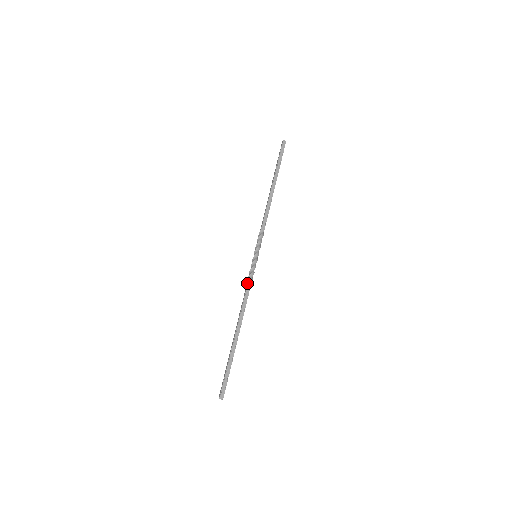
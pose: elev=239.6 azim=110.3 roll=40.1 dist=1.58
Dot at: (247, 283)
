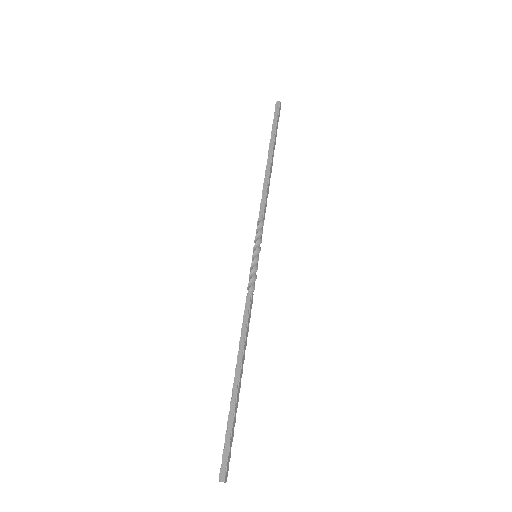
Dot at: (250, 295)
